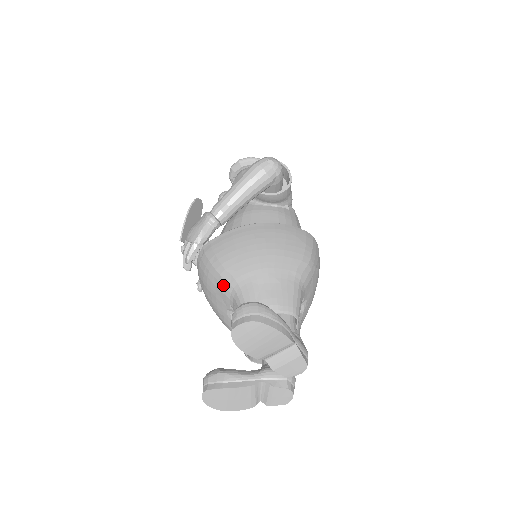
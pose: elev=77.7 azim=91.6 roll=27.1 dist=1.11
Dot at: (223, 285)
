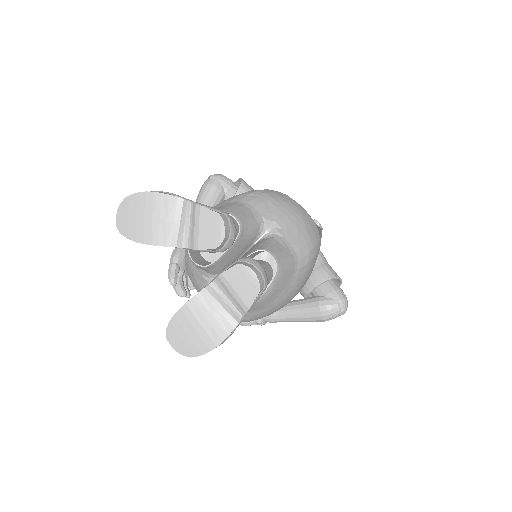
Dot at: (188, 264)
